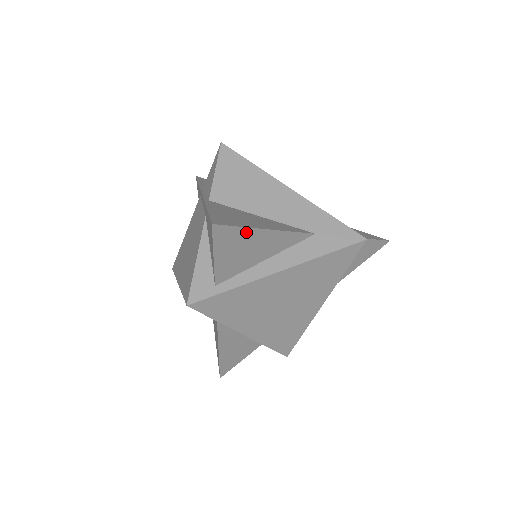
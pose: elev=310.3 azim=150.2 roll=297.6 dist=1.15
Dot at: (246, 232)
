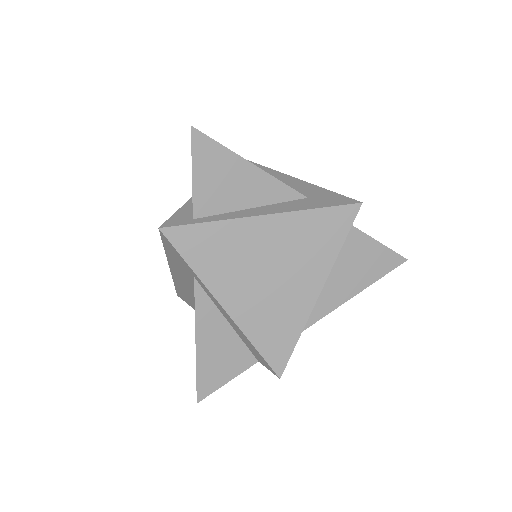
Dot at: (227, 155)
